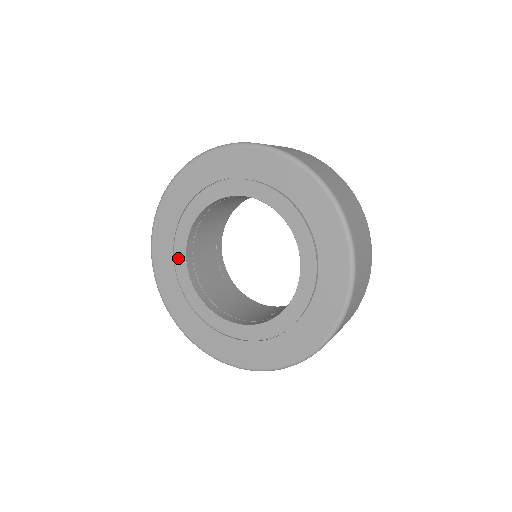
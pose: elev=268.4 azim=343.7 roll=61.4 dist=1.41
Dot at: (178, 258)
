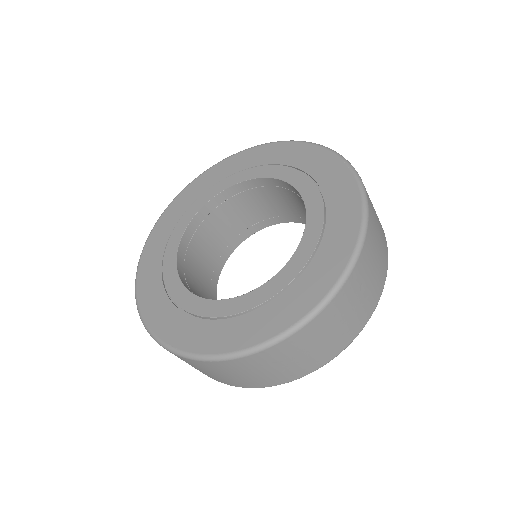
Dot at: (168, 274)
